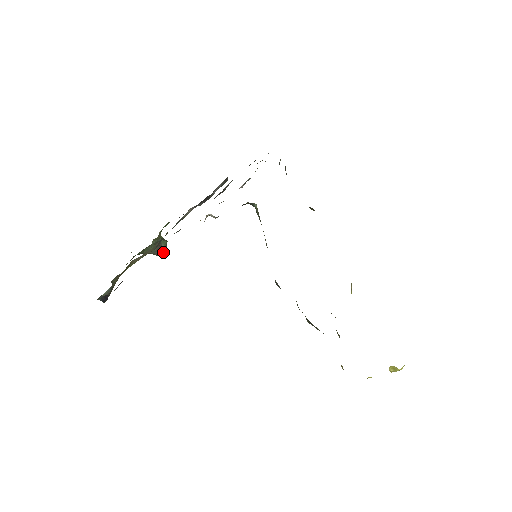
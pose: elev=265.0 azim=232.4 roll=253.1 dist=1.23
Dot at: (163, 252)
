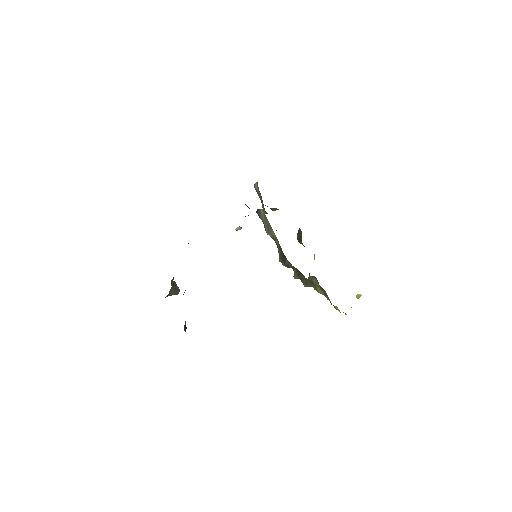
Dot at: (178, 290)
